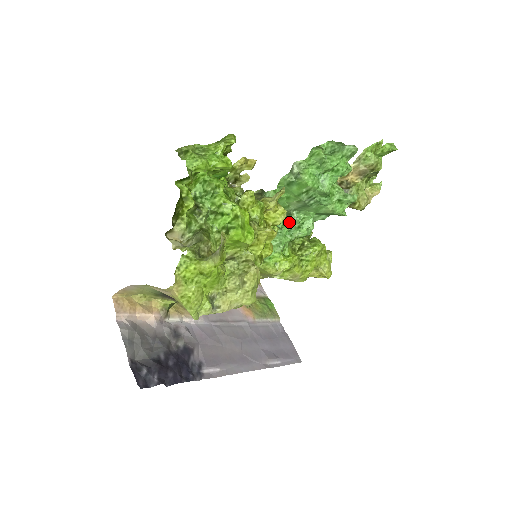
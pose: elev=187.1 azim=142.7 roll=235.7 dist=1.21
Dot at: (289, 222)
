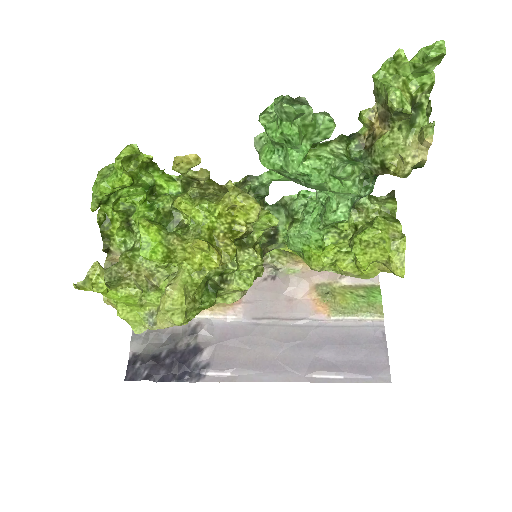
Dot at: (320, 203)
